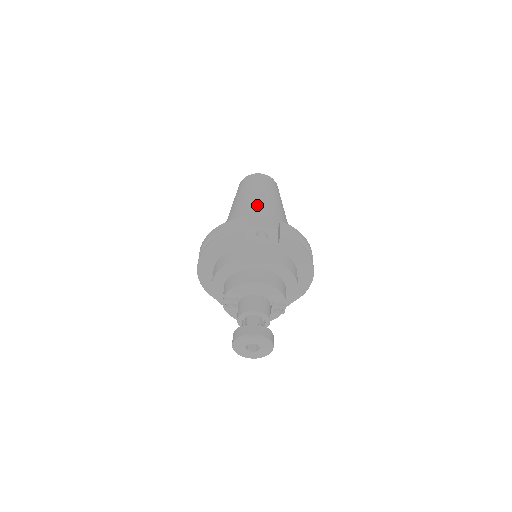
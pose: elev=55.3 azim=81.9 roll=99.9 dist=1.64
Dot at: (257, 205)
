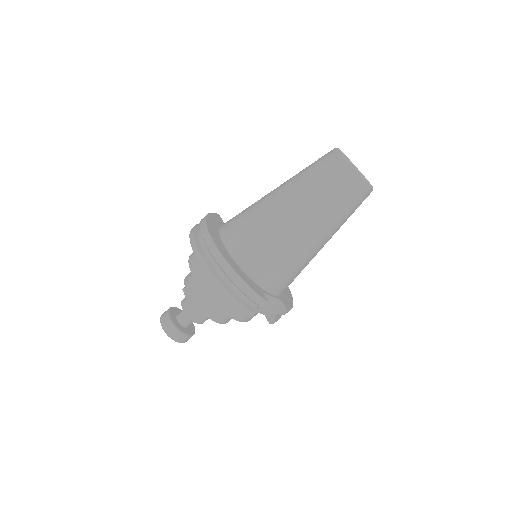
Dot at: (305, 253)
